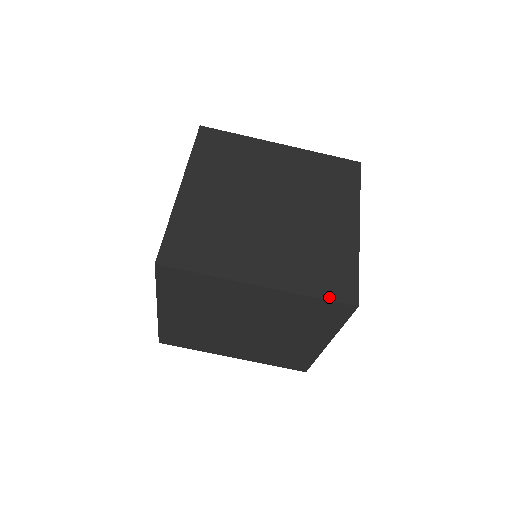
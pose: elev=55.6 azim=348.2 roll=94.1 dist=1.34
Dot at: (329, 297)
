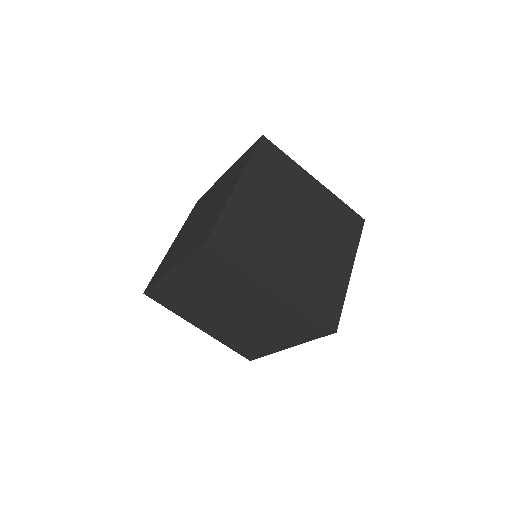
Dot at: (320, 317)
